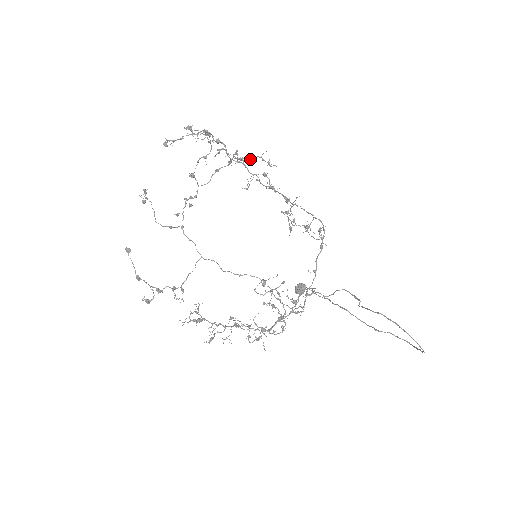
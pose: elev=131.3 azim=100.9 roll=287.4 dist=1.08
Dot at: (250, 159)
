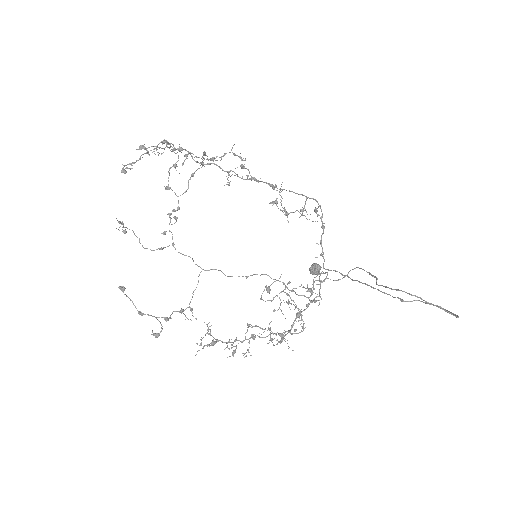
Dot at: (220, 157)
